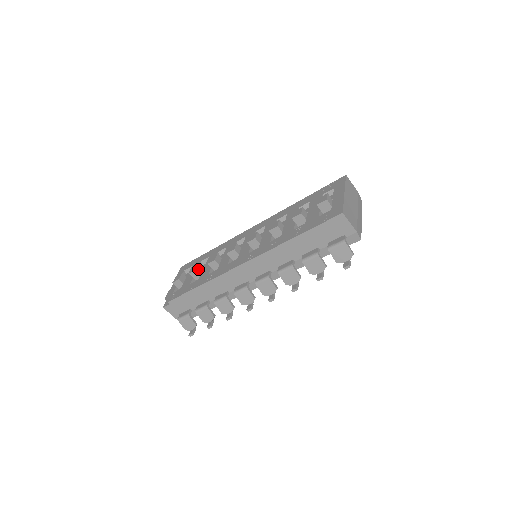
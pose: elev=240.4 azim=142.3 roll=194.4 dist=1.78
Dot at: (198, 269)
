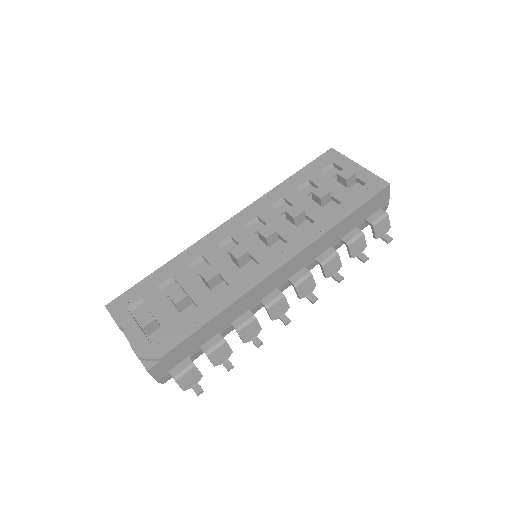
Dot at: (186, 294)
